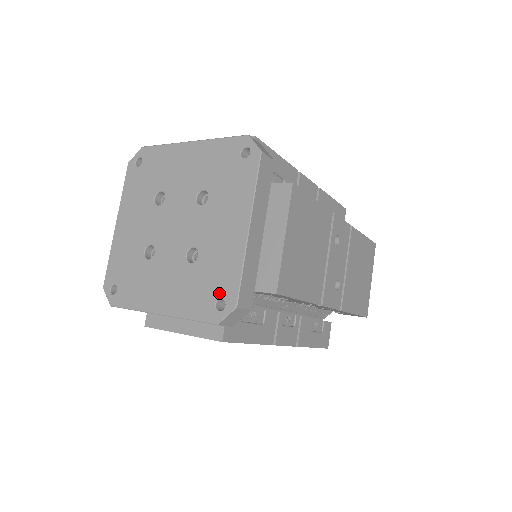
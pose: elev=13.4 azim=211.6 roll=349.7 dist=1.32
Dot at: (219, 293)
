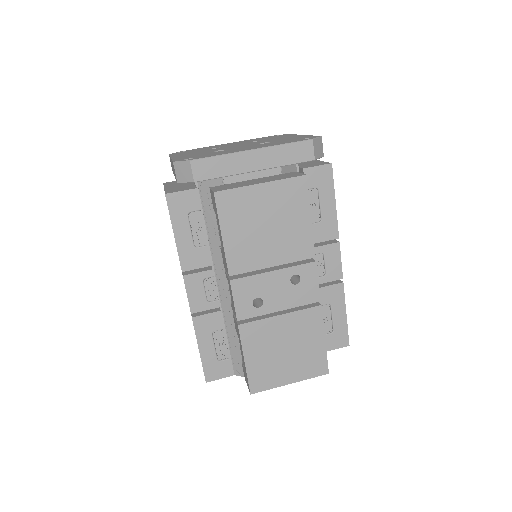
Dot at: (302, 138)
